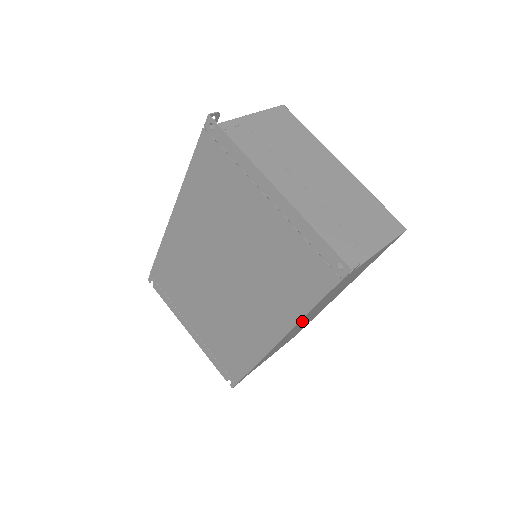
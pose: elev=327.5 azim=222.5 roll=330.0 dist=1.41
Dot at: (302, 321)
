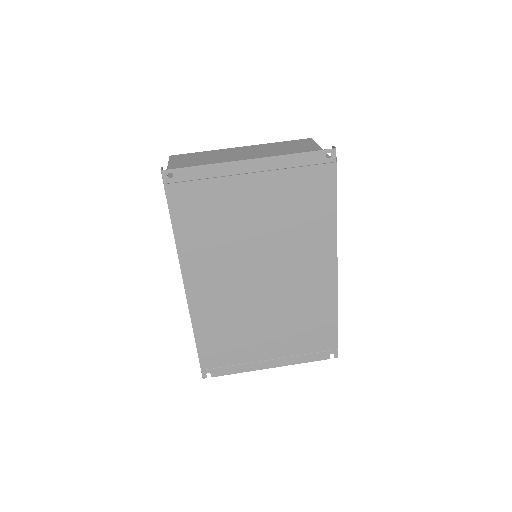
Dot at: occluded
